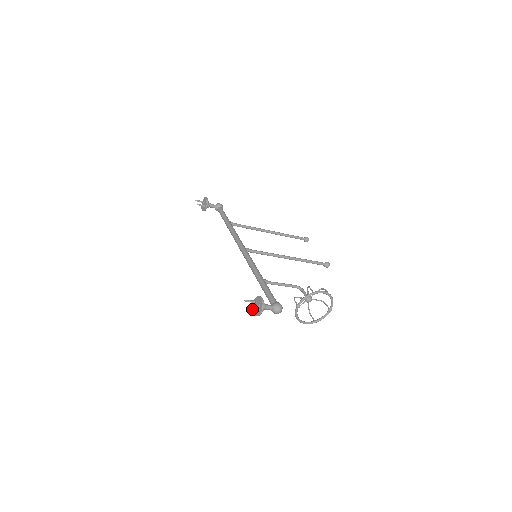
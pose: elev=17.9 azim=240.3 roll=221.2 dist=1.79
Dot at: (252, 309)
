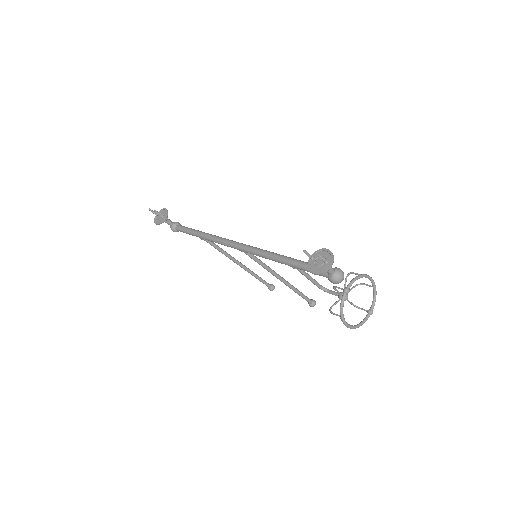
Dot at: (321, 256)
